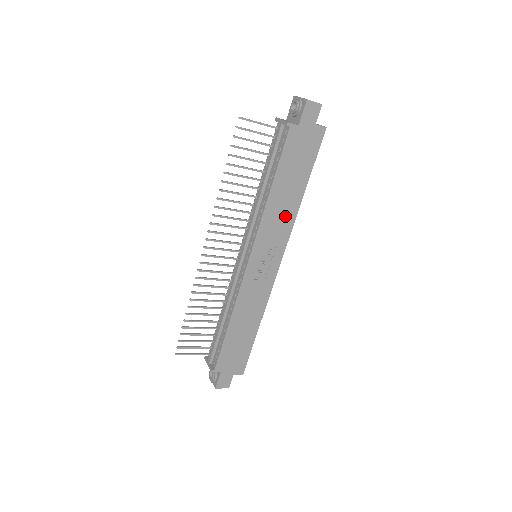
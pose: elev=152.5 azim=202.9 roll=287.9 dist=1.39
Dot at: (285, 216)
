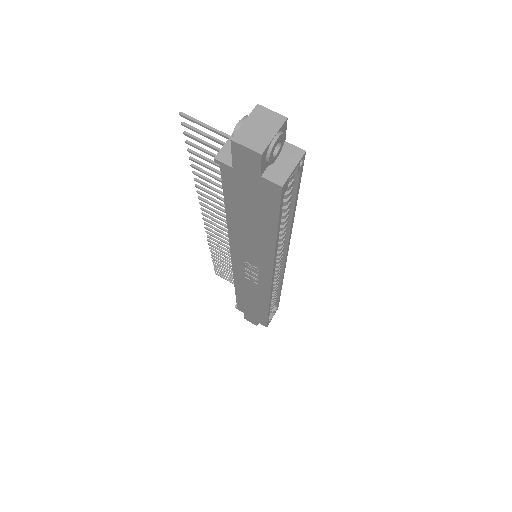
Dot at: (259, 249)
